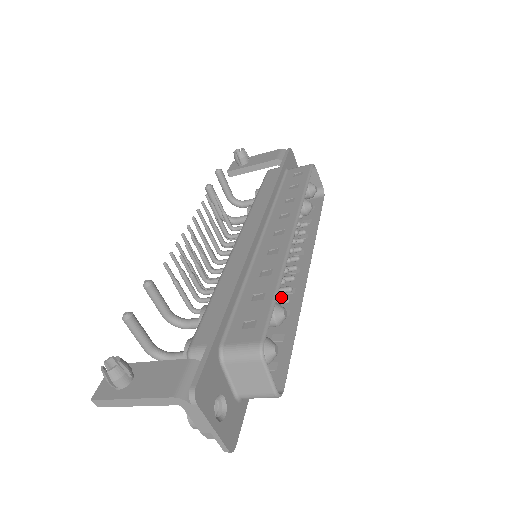
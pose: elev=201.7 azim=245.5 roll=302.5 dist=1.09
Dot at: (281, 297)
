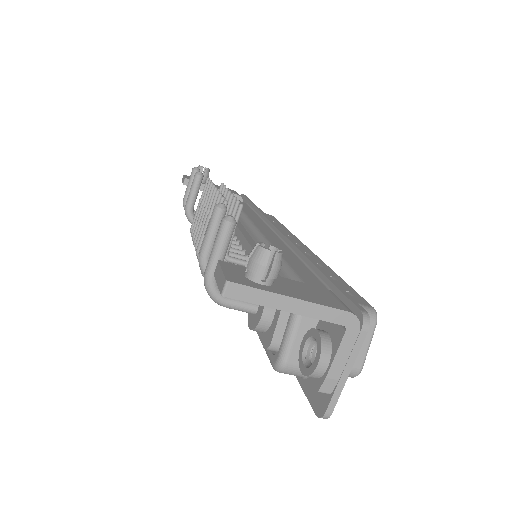
Dot at: occluded
